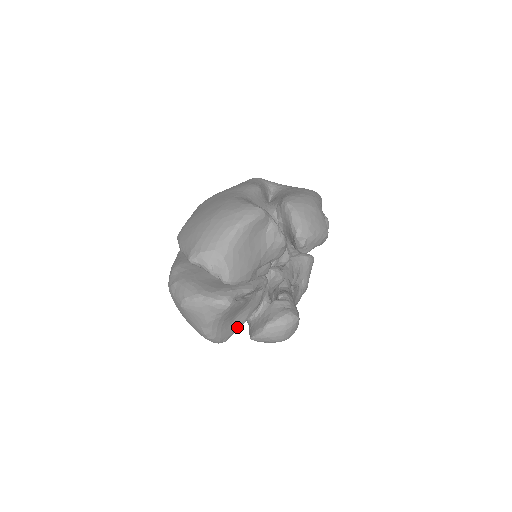
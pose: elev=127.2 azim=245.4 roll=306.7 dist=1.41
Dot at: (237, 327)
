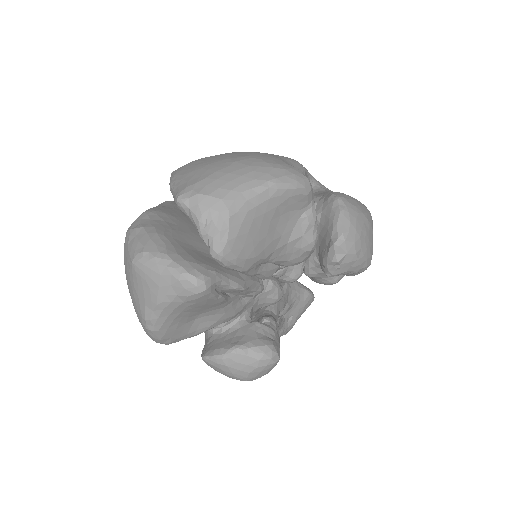
Dot at: (193, 332)
